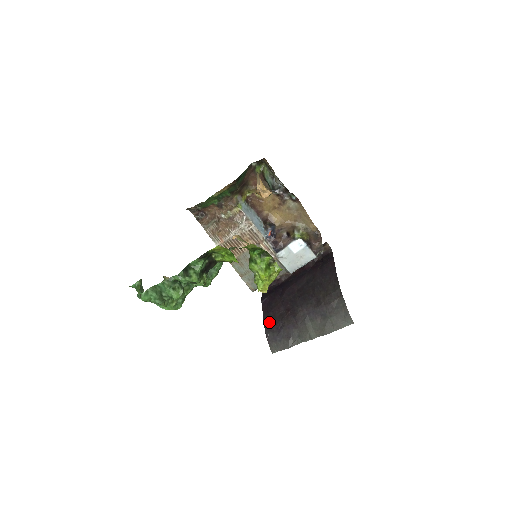
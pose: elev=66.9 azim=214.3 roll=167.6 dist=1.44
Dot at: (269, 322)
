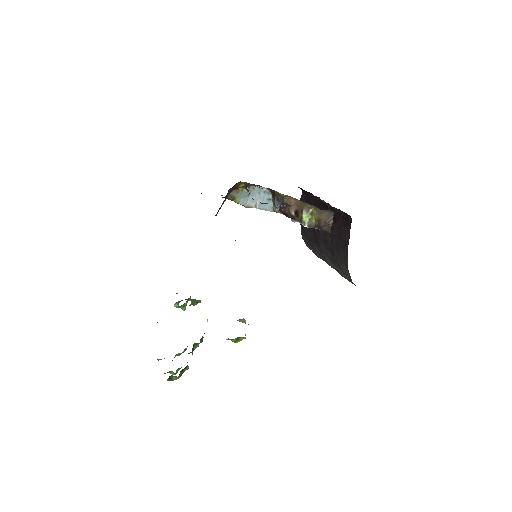
Dot at: (303, 230)
